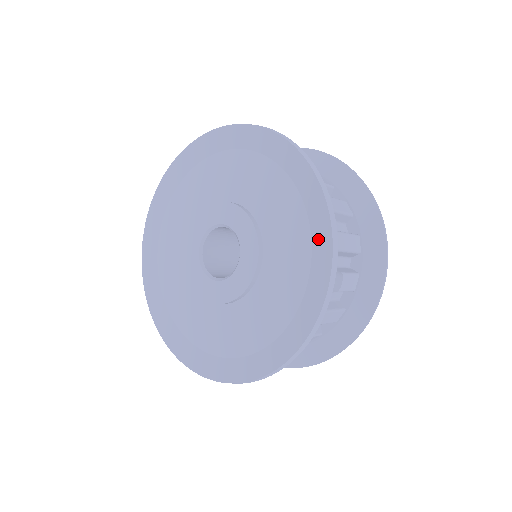
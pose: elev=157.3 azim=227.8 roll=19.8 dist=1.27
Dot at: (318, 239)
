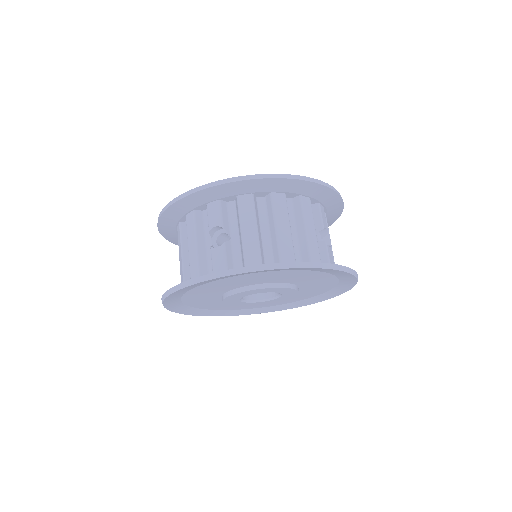
Dot at: occluded
